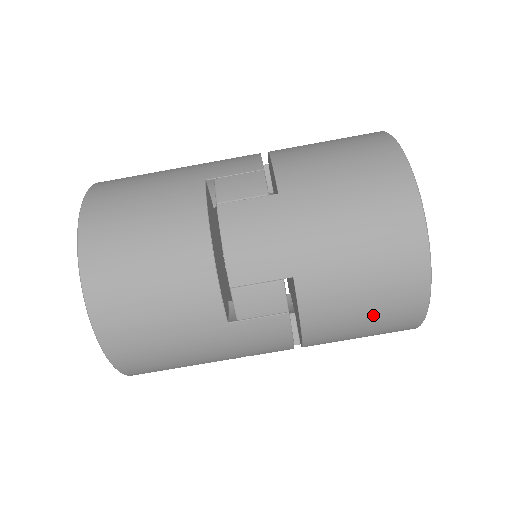
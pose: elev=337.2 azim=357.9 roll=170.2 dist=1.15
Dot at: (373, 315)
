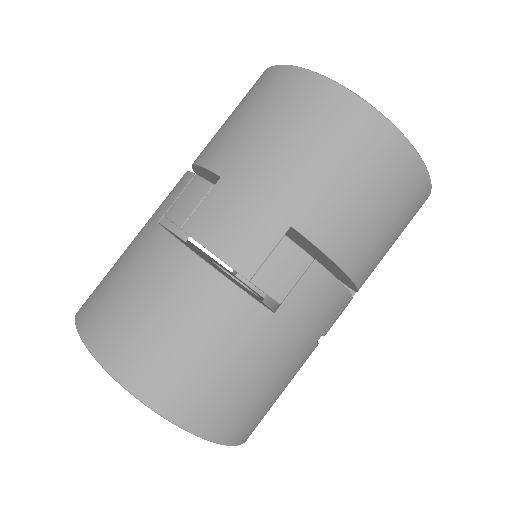
Dot at: (384, 203)
